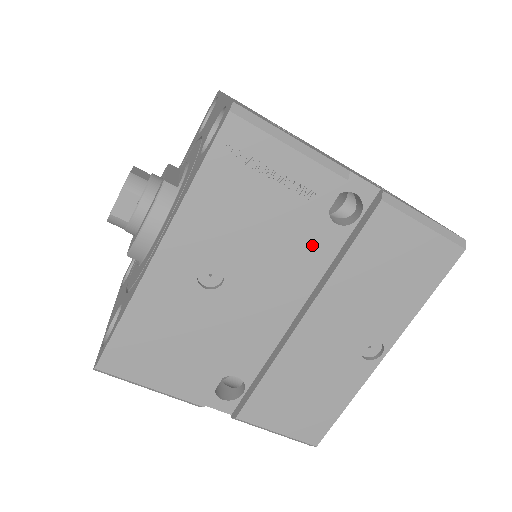
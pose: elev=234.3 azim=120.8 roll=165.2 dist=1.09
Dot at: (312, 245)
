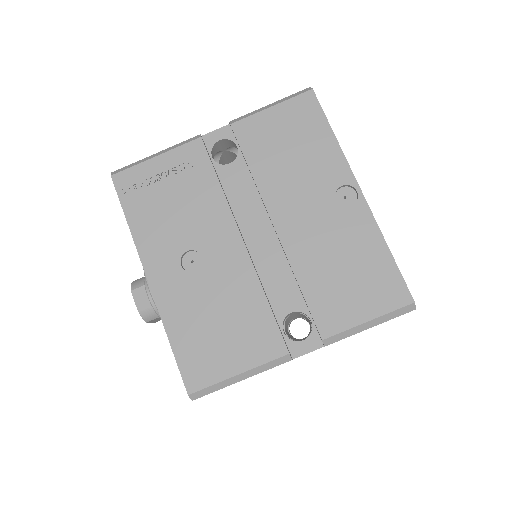
Dot at: (231, 187)
